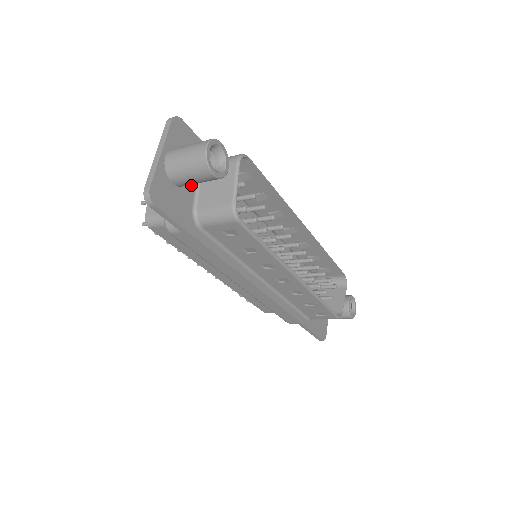
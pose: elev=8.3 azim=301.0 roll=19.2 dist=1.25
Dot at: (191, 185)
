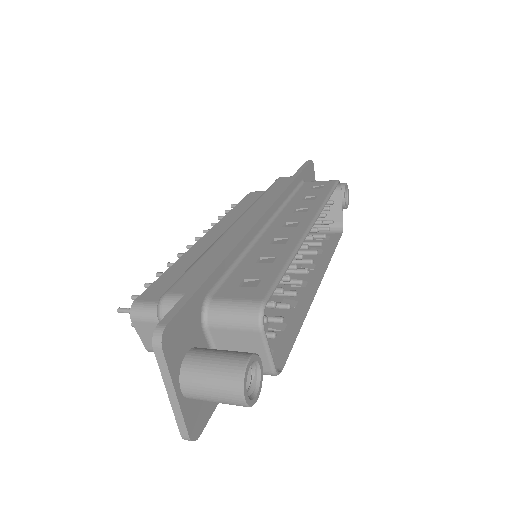
Dot at: occluded
